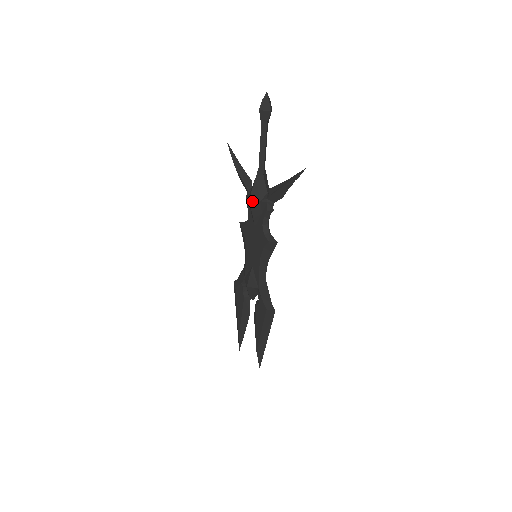
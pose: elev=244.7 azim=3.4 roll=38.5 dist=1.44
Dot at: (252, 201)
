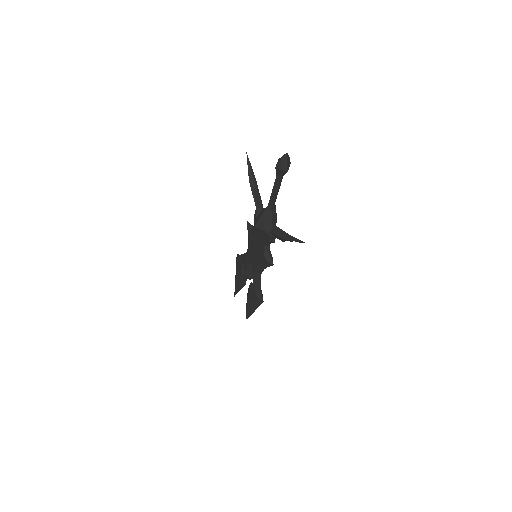
Dot at: (257, 228)
